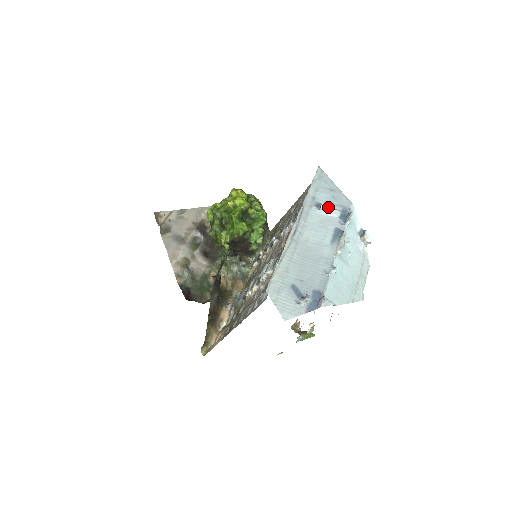
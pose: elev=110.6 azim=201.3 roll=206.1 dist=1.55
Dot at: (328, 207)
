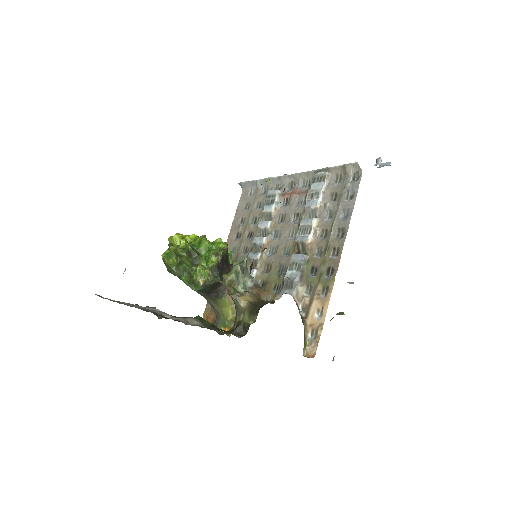
Dot at: occluded
